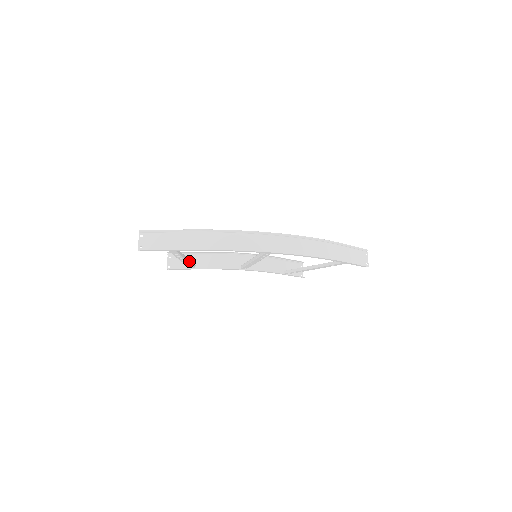
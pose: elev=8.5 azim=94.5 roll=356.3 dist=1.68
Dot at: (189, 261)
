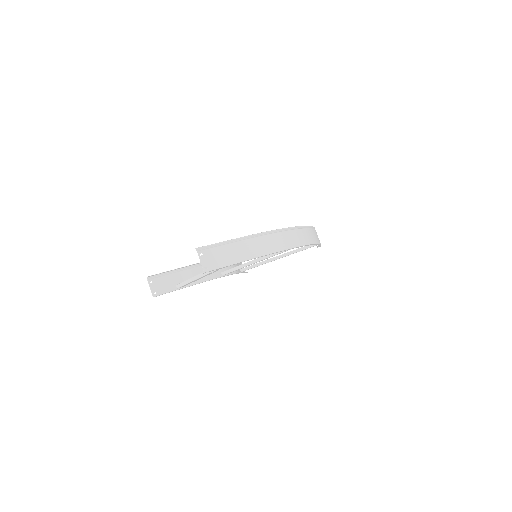
Dot at: occluded
